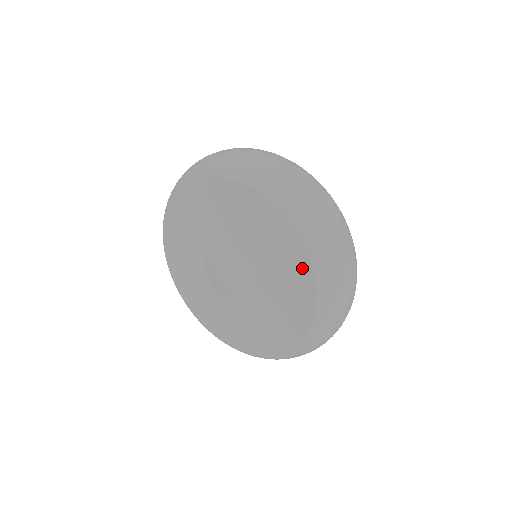
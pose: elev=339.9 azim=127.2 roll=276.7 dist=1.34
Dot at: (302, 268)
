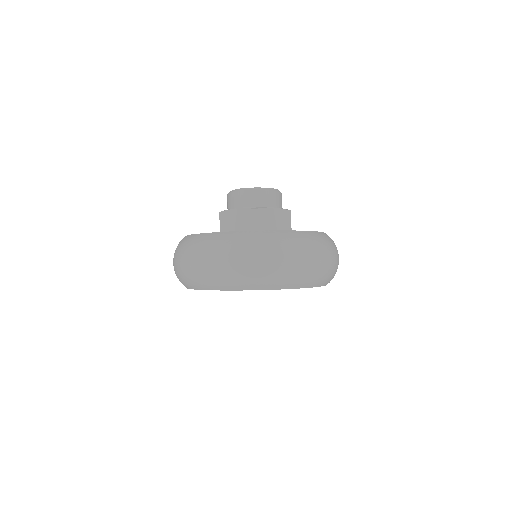
Dot at: occluded
